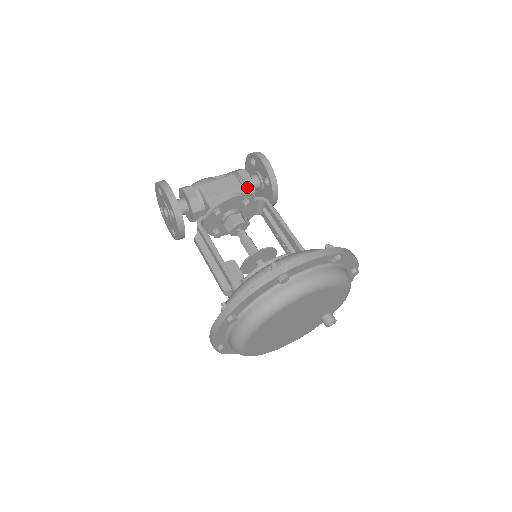
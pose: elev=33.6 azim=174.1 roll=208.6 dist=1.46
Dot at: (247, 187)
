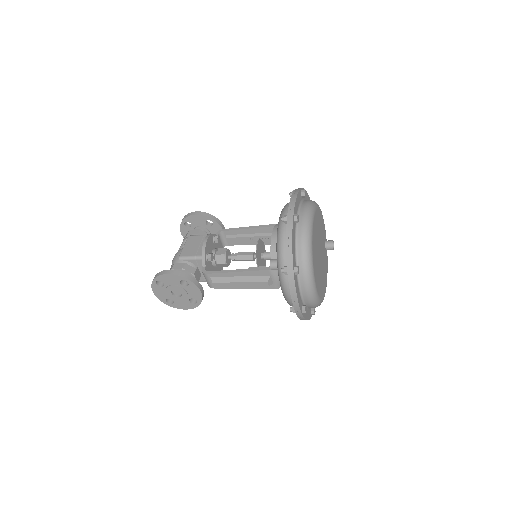
Dot at: occluded
